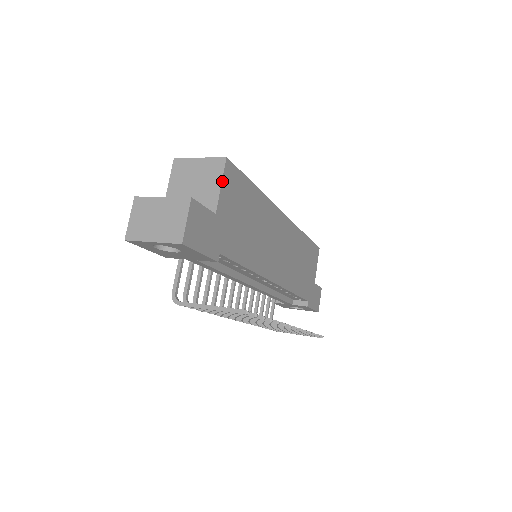
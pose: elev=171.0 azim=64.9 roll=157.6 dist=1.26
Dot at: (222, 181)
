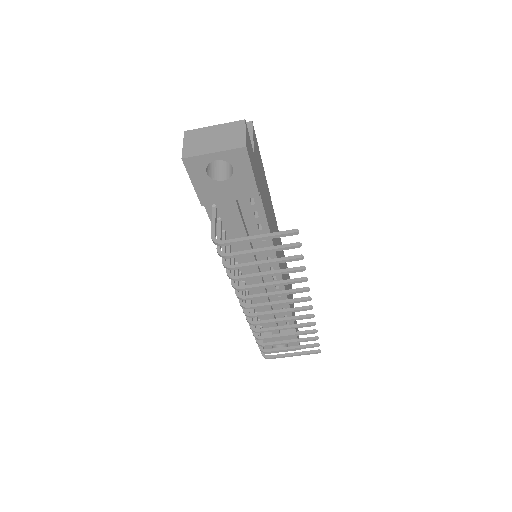
Dot at: (253, 135)
